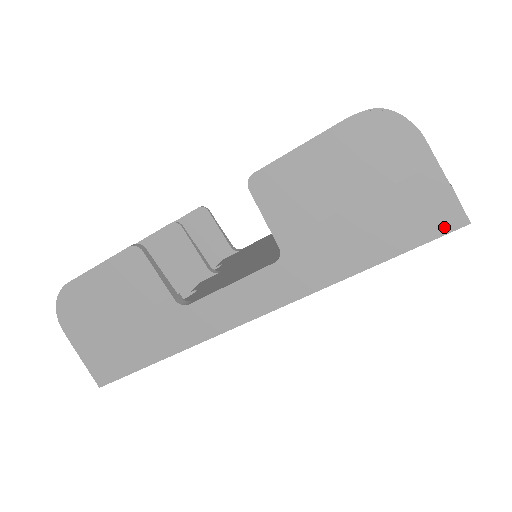
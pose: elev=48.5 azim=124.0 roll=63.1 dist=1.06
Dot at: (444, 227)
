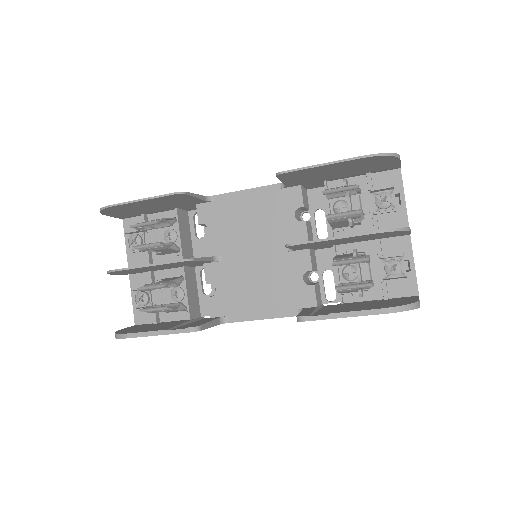
Dot at: occluded
